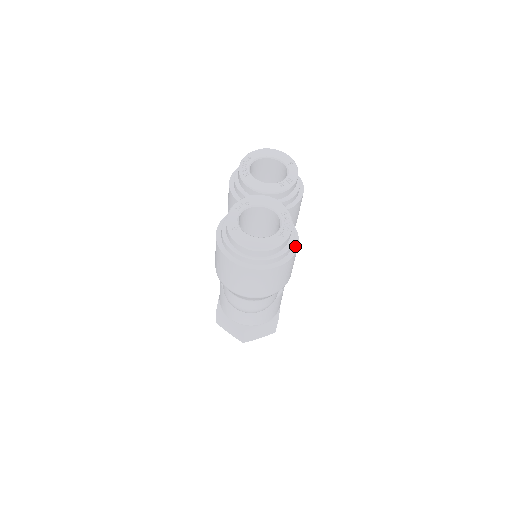
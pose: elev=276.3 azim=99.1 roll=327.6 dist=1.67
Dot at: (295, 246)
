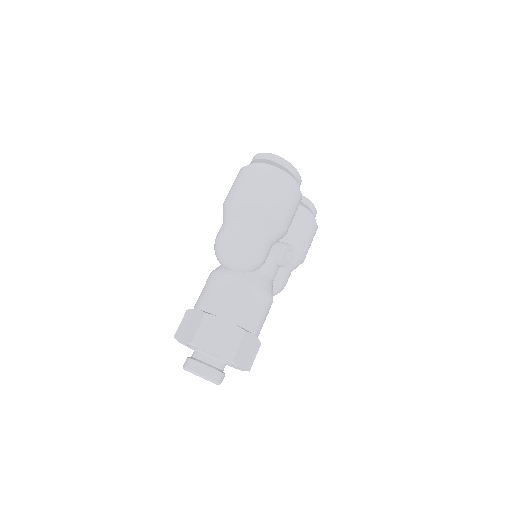
Dot at: (297, 188)
